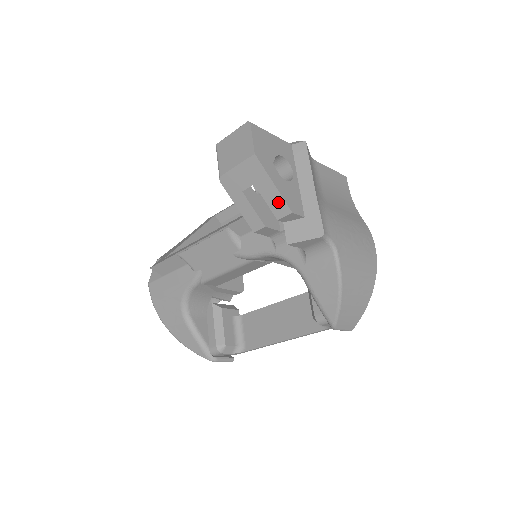
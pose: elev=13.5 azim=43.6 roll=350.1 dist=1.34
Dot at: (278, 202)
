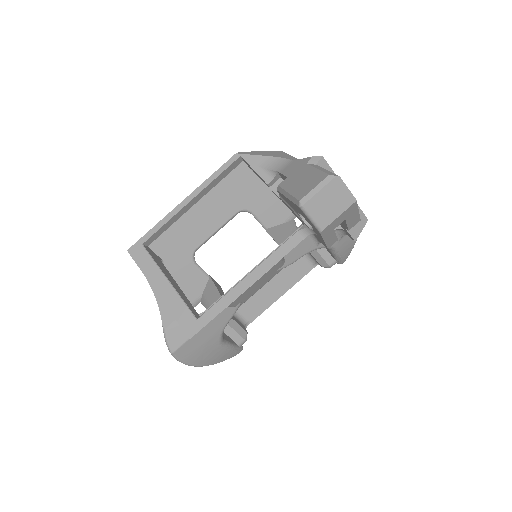
Dot at: (355, 220)
